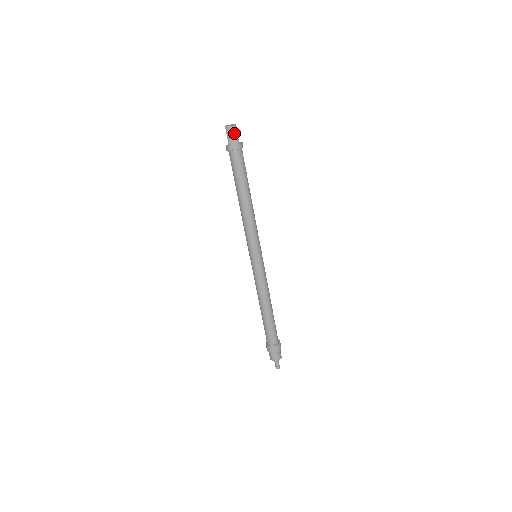
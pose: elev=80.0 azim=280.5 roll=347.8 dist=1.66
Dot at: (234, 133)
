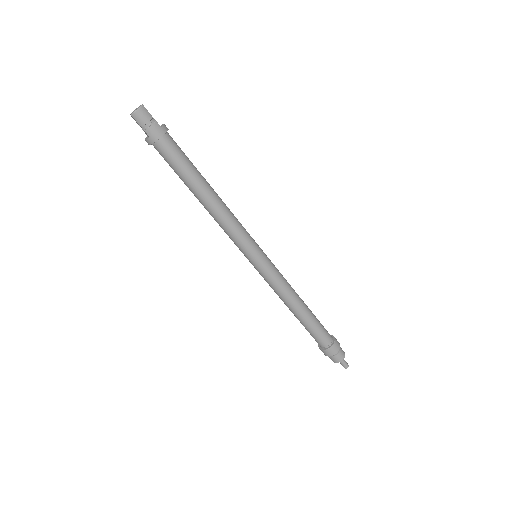
Dot at: (147, 116)
